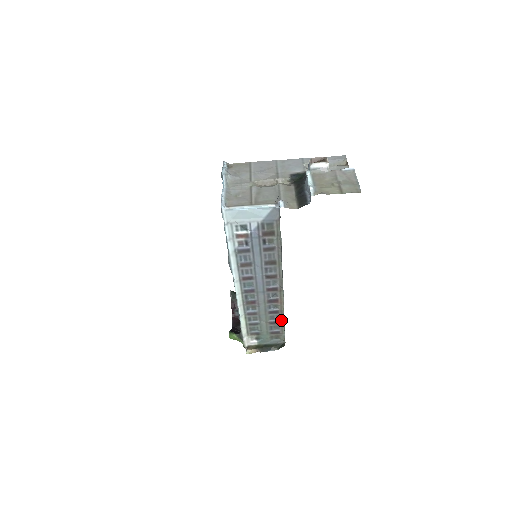
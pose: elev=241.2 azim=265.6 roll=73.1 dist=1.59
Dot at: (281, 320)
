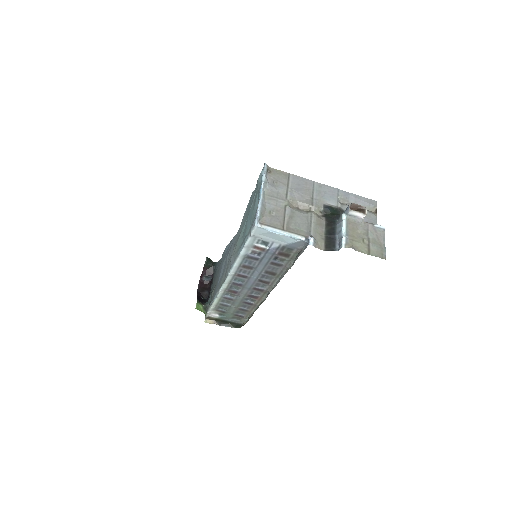
Dot at: (251, 310)
